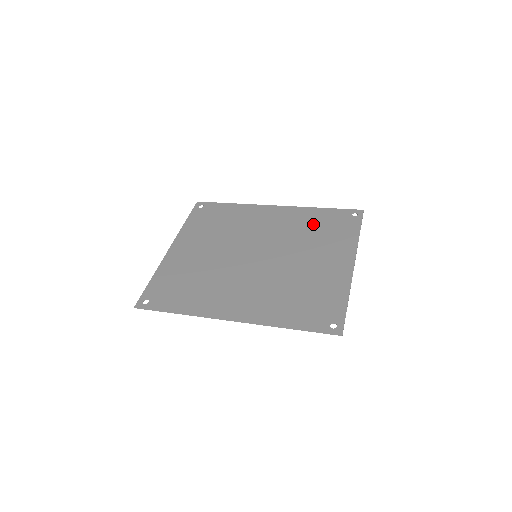
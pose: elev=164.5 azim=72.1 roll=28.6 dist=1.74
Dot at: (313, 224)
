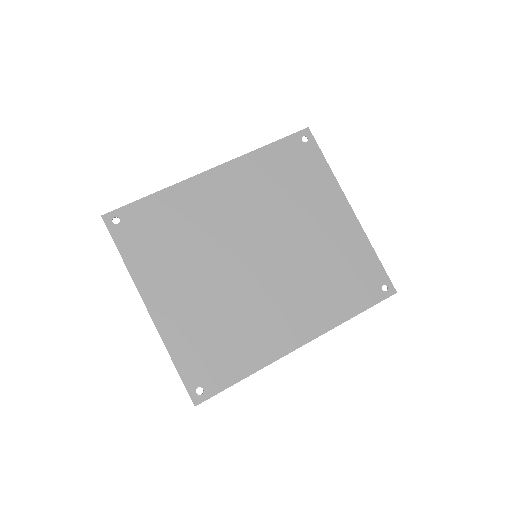
Dot at: (276, 176)
